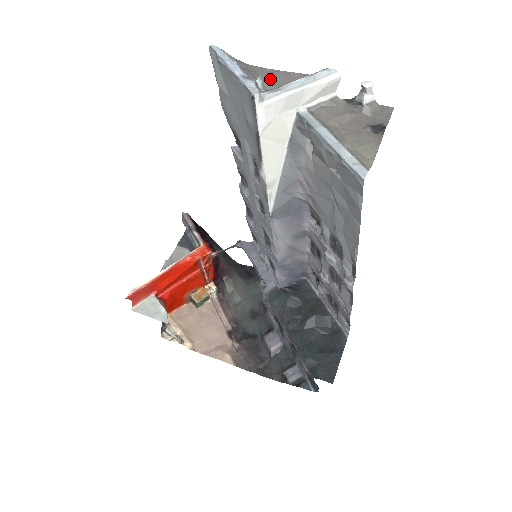
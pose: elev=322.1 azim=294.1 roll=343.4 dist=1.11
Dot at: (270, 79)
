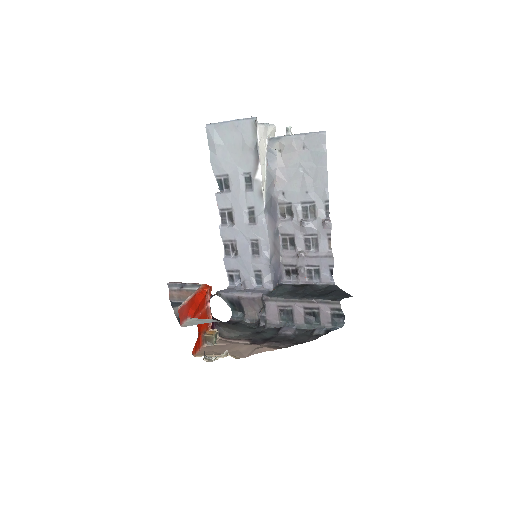
Dot at: occluded
